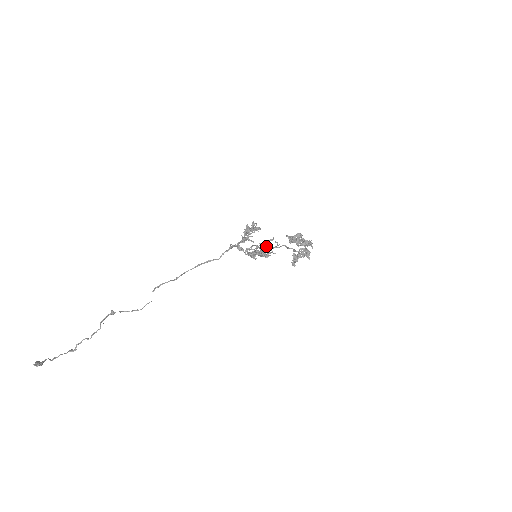
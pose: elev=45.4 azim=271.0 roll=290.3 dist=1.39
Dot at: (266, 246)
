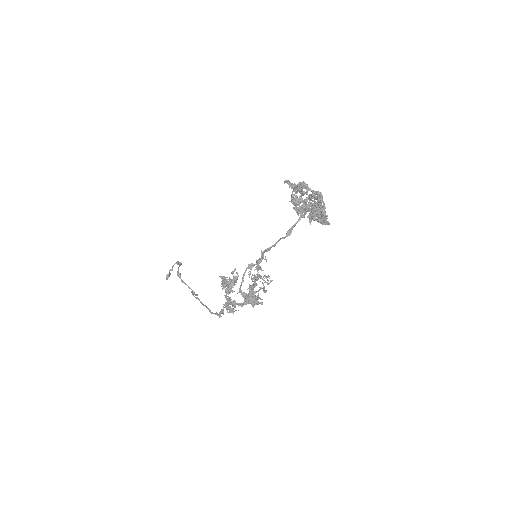
Dot at: (257, 279)
